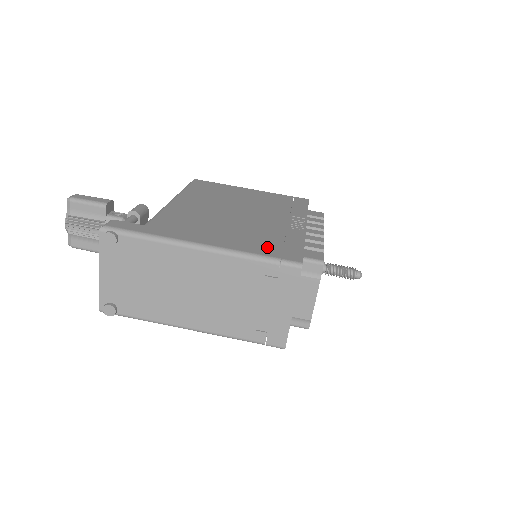
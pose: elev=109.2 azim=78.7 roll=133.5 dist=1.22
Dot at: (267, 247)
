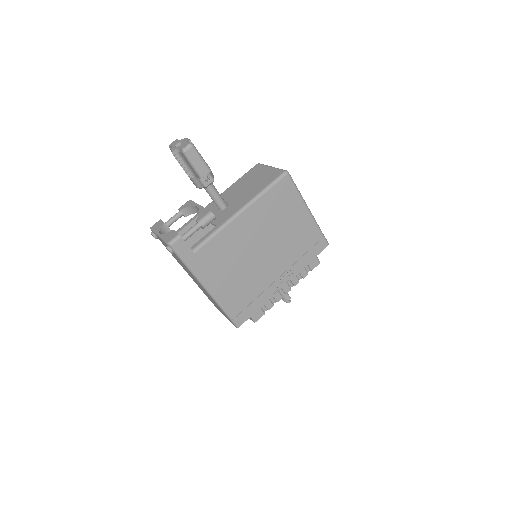
Dot at: (237, 305)
